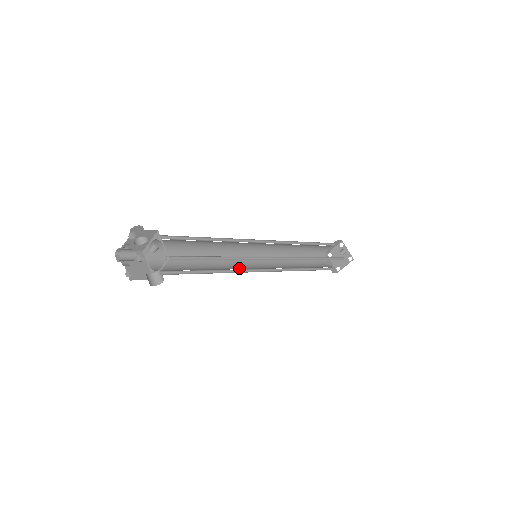
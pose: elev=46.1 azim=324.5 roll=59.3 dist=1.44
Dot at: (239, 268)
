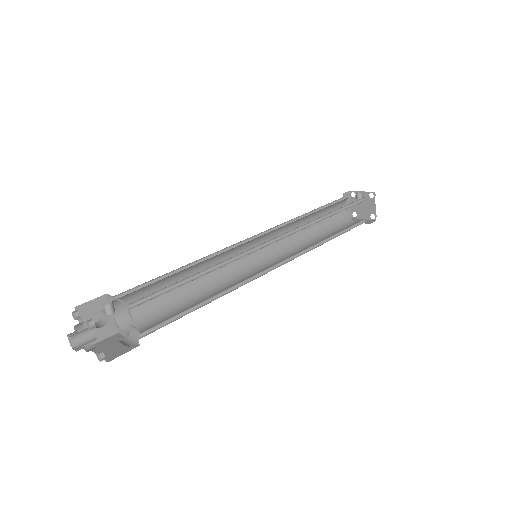
Dot at: (246, 279)
